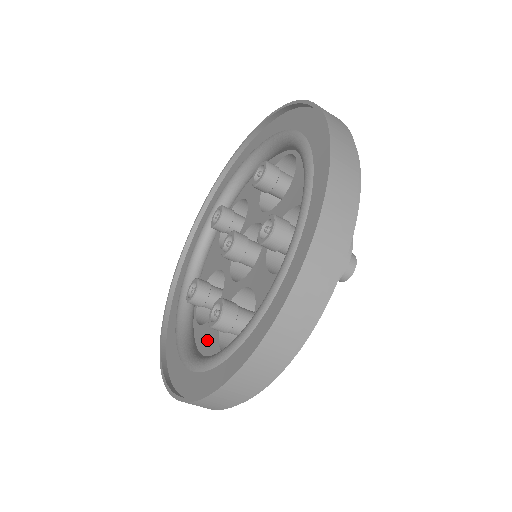
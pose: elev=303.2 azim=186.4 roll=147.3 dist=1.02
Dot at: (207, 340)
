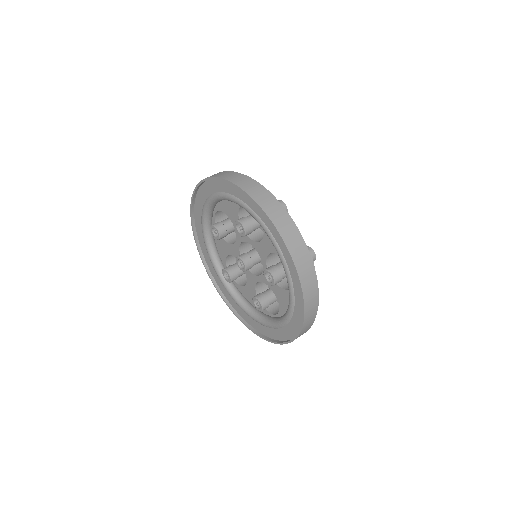
Dot at: (286, 302)
